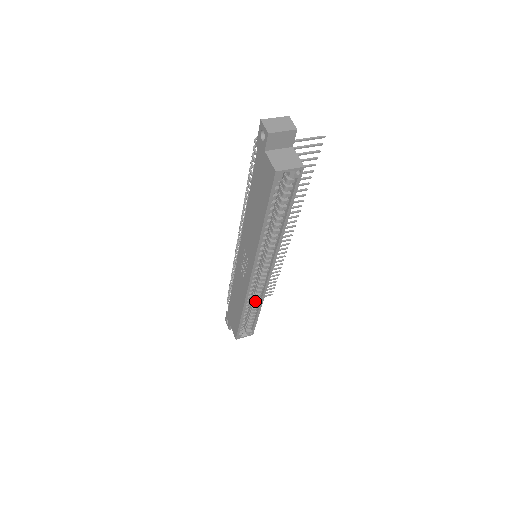
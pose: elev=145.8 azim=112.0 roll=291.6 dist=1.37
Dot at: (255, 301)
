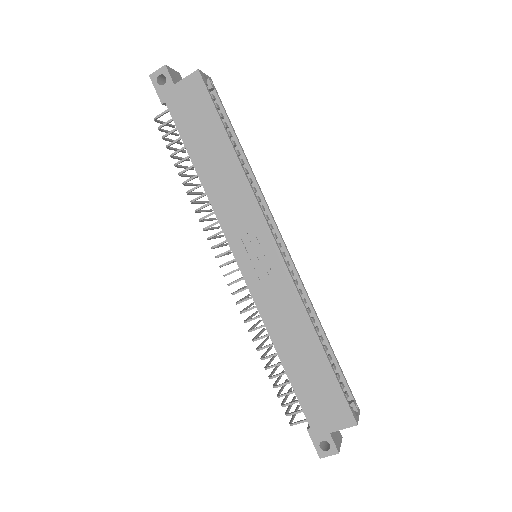
Dot at: occluded
